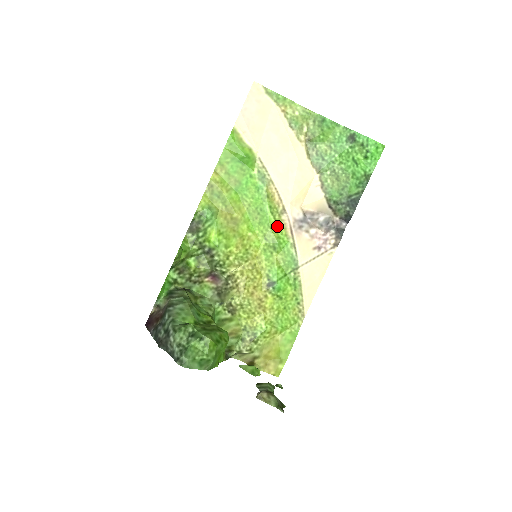
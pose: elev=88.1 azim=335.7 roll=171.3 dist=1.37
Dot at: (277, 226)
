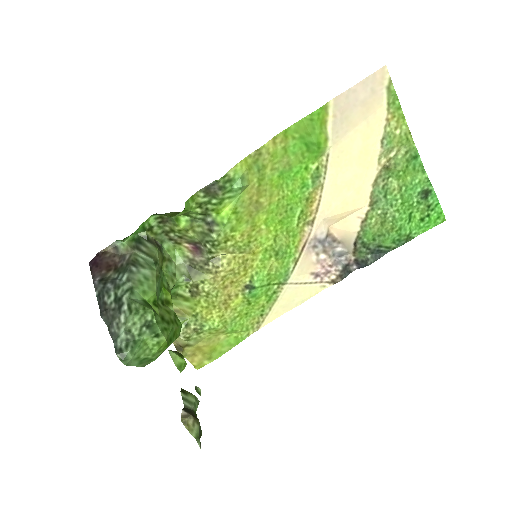
Dot at: (294, 234)
